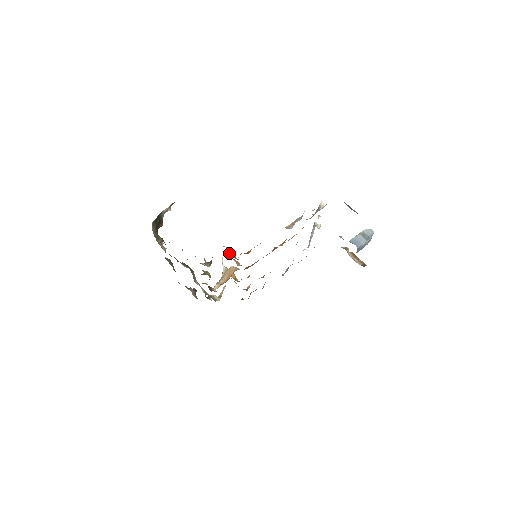
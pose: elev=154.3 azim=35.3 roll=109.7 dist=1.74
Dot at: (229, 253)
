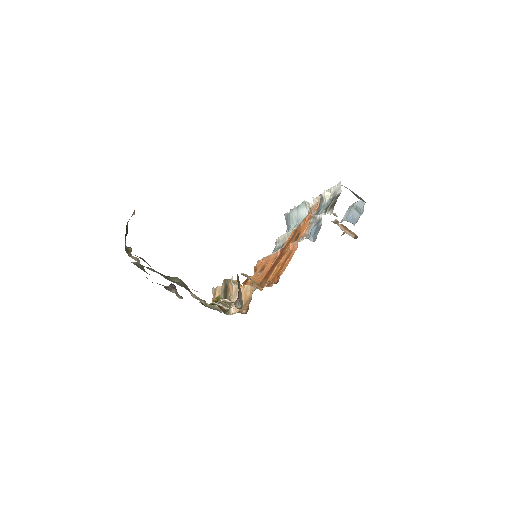
Dot at: occluded
